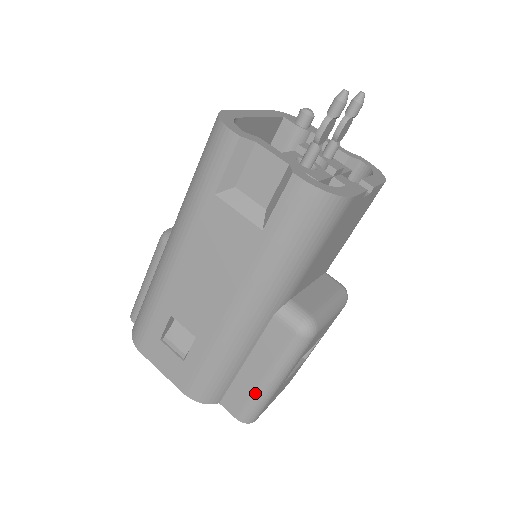
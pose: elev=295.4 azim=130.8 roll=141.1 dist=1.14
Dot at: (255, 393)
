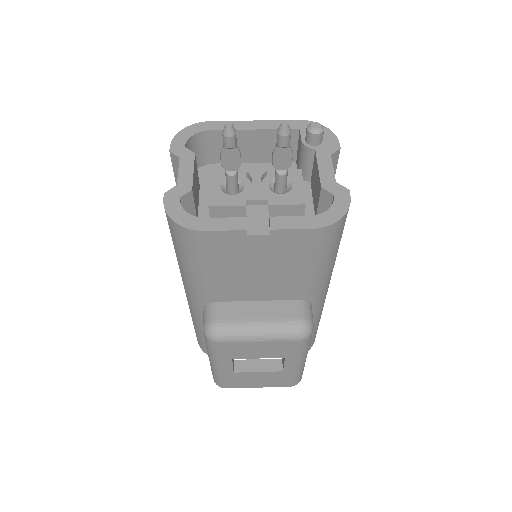
Dot at: occluded
